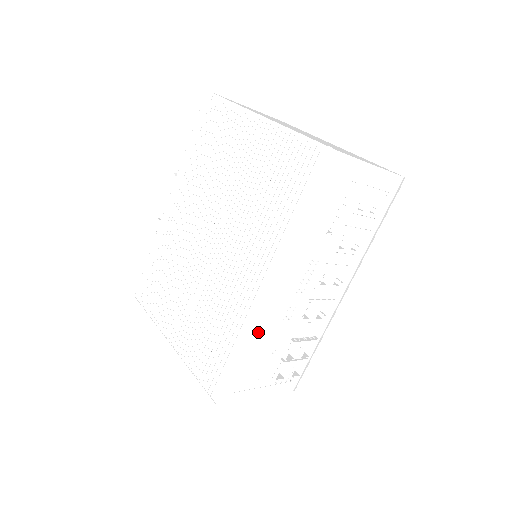
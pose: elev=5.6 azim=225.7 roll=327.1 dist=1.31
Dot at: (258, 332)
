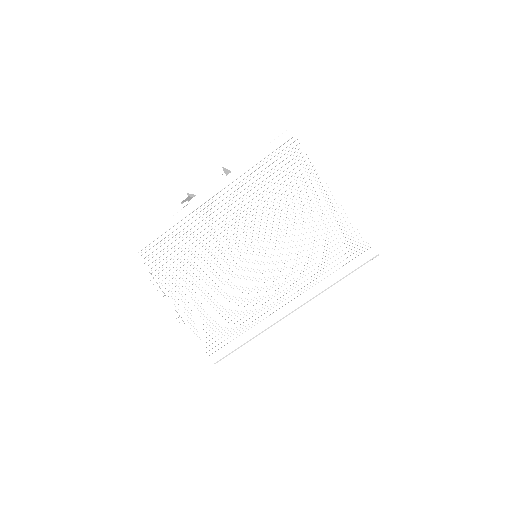
Dot at: occluded
